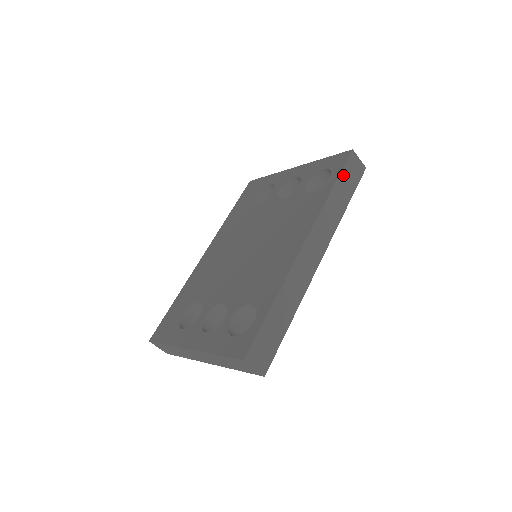
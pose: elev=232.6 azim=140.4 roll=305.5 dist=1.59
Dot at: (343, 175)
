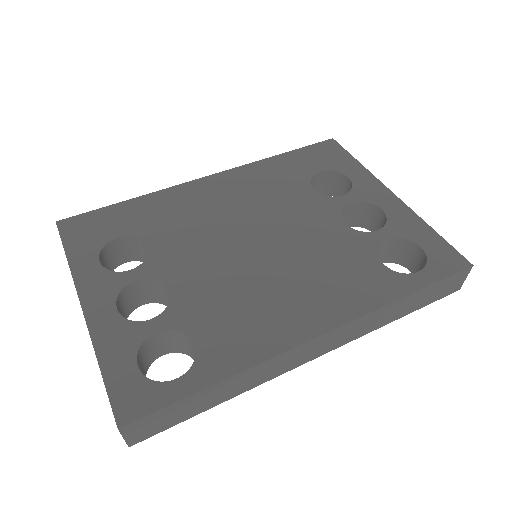
Dot at: (434, 286)
